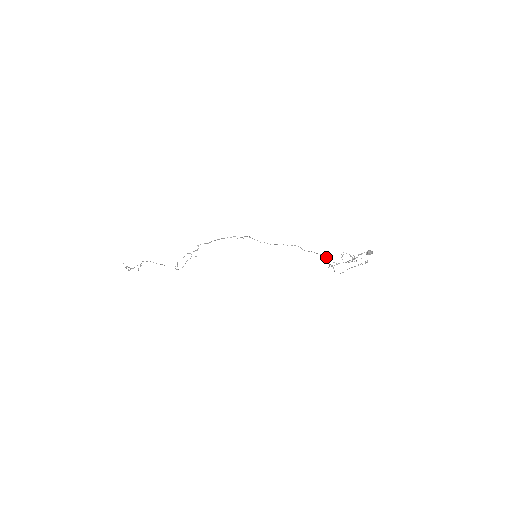
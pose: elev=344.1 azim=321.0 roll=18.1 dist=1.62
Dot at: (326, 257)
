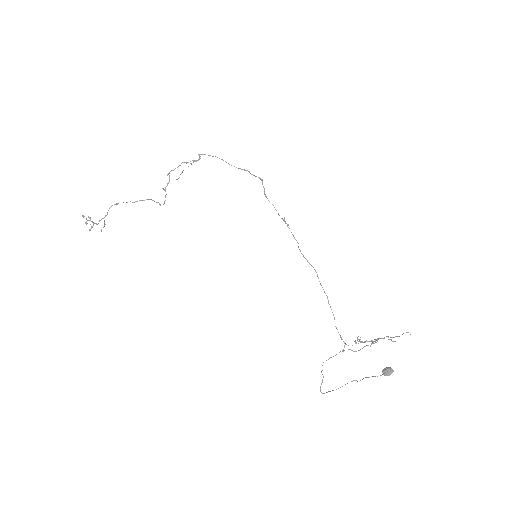
Dot at: (336, 327)
